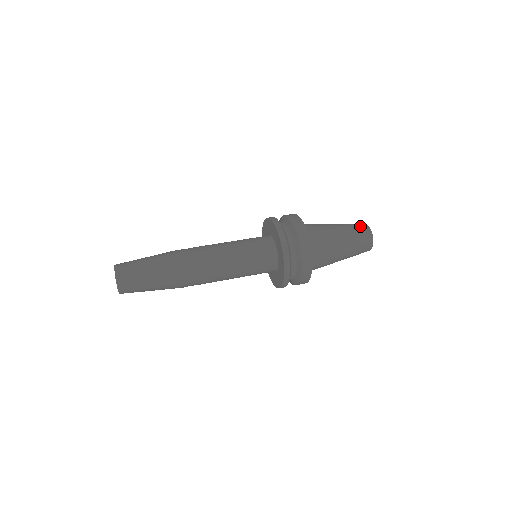
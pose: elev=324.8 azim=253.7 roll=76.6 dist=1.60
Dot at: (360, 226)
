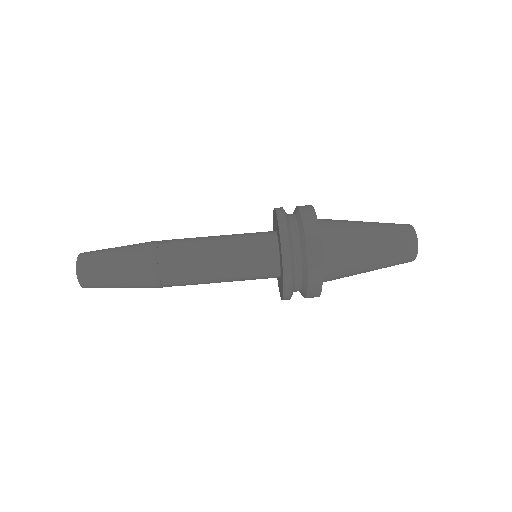
Dot at: (404, 236)
